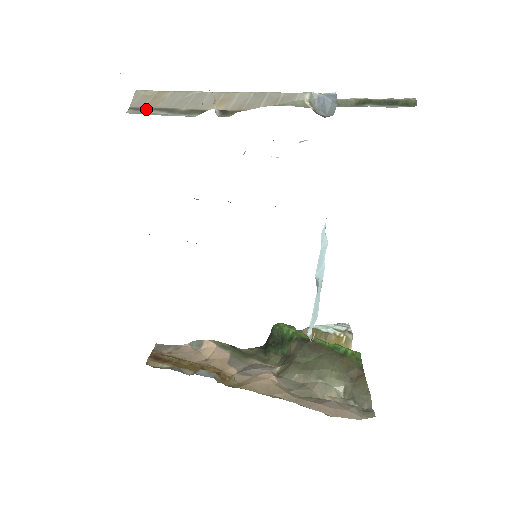
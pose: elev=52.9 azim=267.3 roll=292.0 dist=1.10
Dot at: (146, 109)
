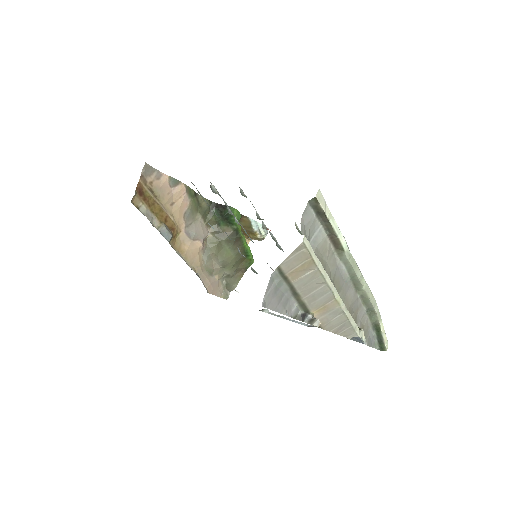
Dot at: (285, 279)
